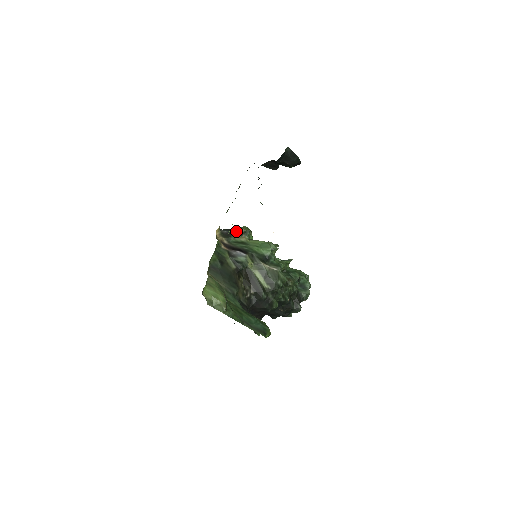
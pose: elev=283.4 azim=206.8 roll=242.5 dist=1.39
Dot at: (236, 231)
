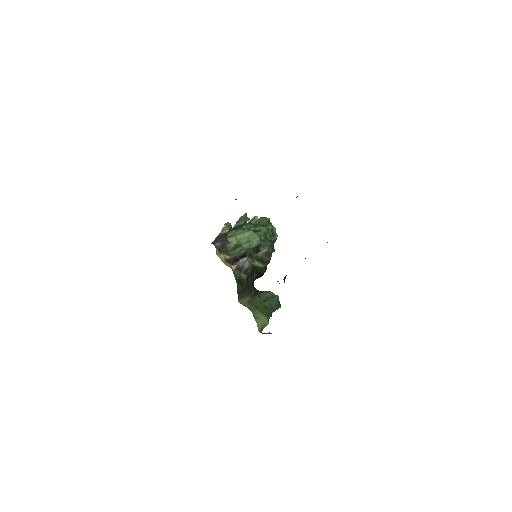
Dot at: (225, 238)
